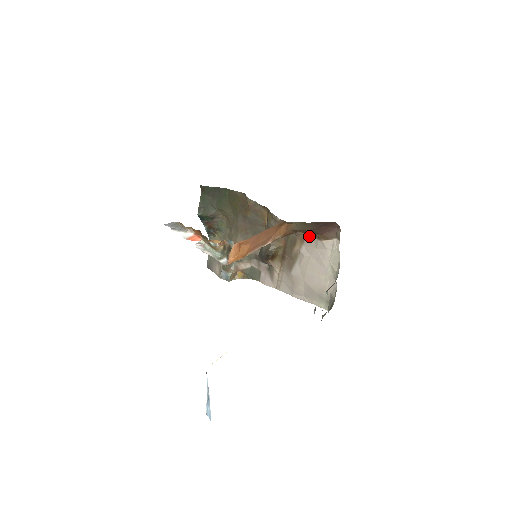
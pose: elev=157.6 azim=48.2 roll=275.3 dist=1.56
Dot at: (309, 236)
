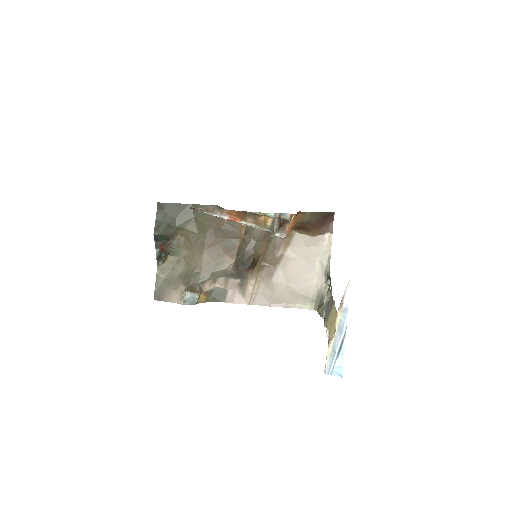
Dot at: (298, 236)
